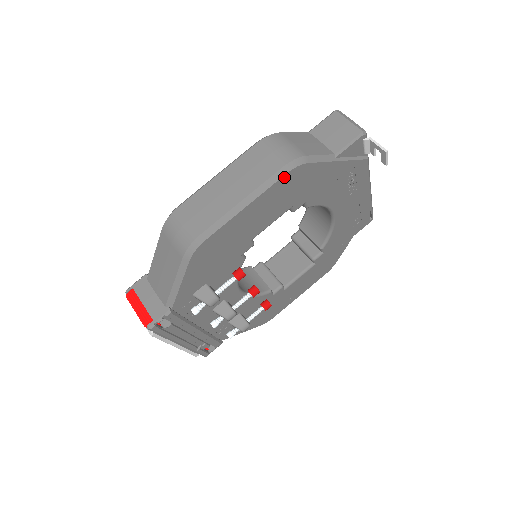
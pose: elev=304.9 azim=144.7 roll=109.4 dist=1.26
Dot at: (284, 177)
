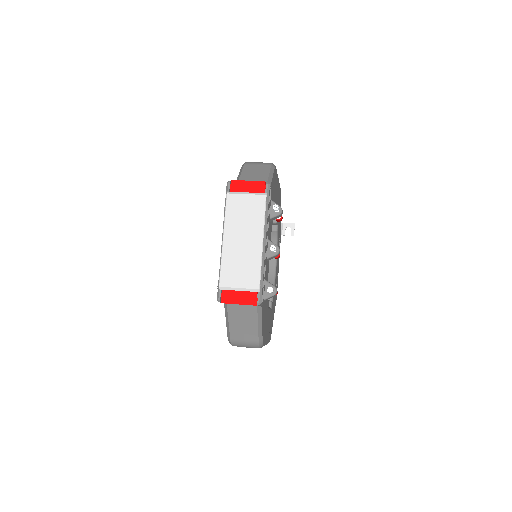
Dot at: occluded
